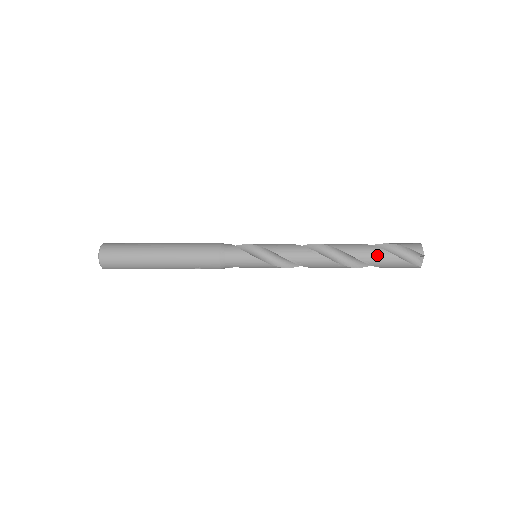
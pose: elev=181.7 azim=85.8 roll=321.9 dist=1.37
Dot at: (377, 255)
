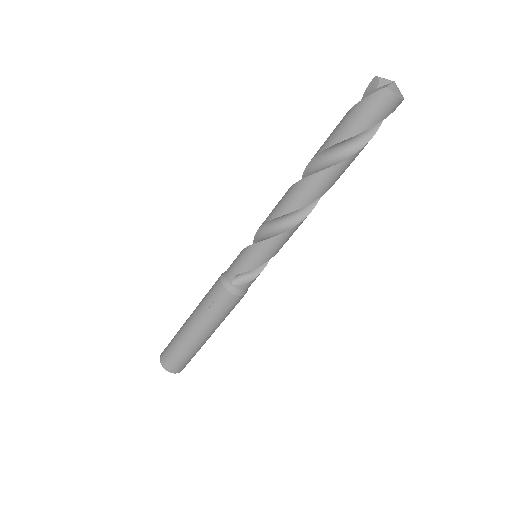
Dot at: (333, 132)
